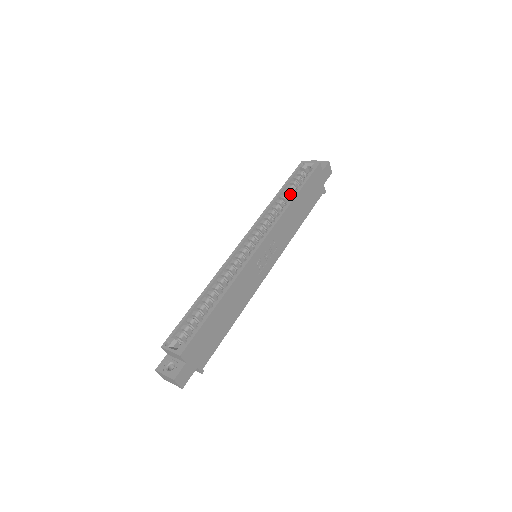
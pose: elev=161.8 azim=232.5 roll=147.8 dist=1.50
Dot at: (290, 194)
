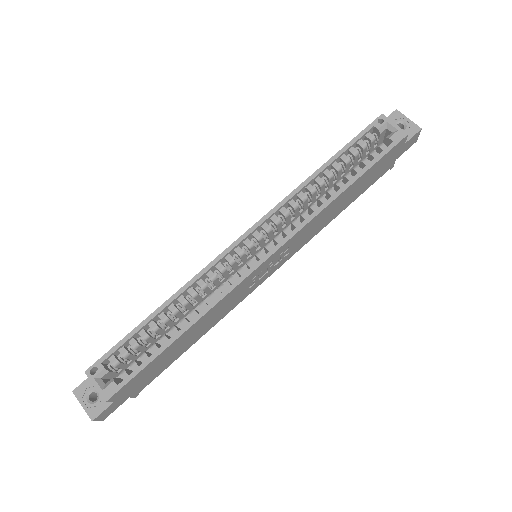
Dot at: (341, 170)
